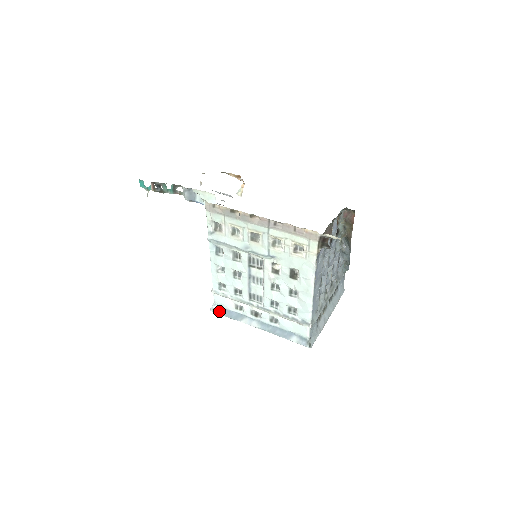
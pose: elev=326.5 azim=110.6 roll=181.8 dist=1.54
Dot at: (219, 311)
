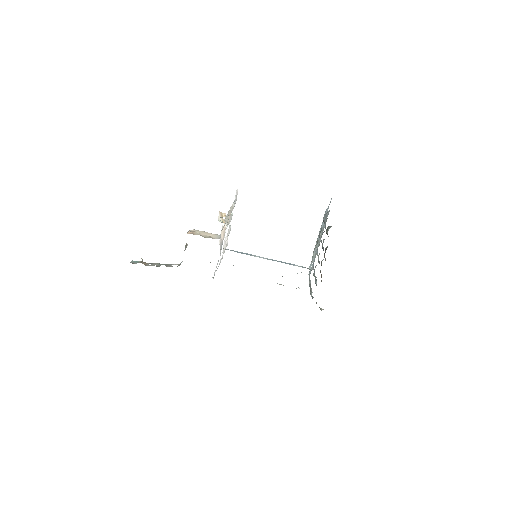
Dot at: occluded
